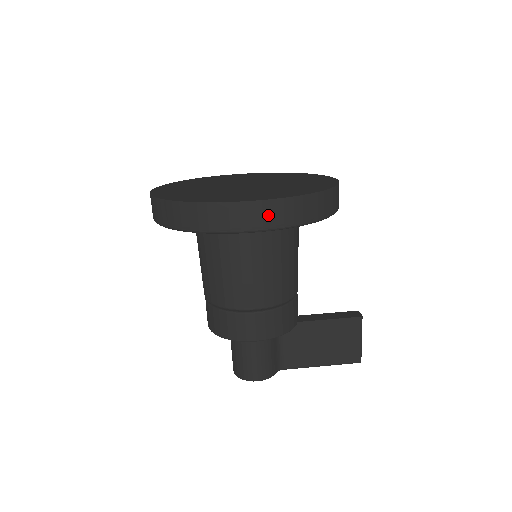
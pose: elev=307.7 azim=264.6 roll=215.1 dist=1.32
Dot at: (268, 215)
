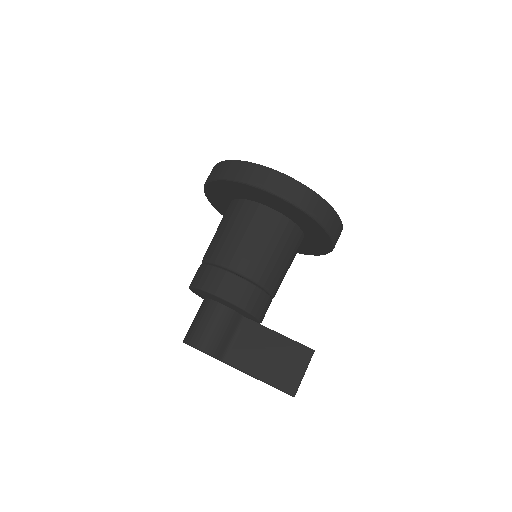
Dot at: (286, 187)
